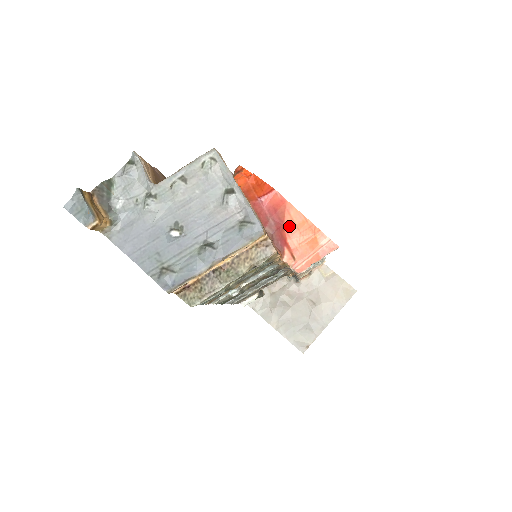
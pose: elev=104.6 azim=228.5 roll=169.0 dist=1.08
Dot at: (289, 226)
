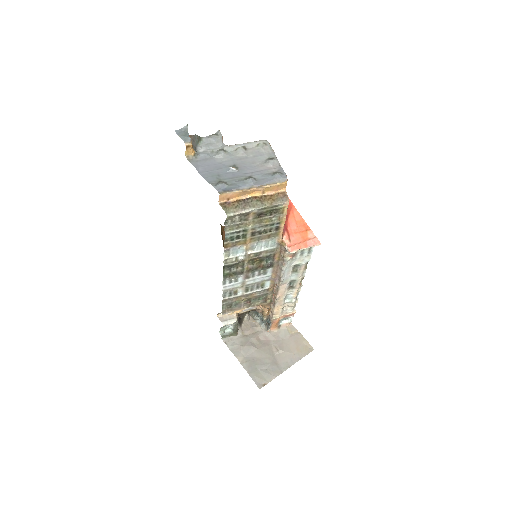
Dot at: (291, 220)
